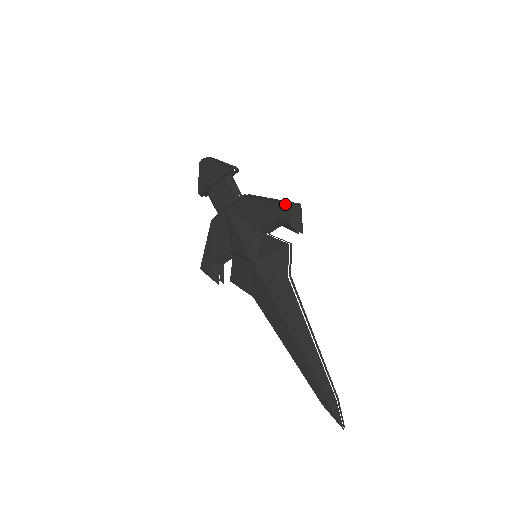
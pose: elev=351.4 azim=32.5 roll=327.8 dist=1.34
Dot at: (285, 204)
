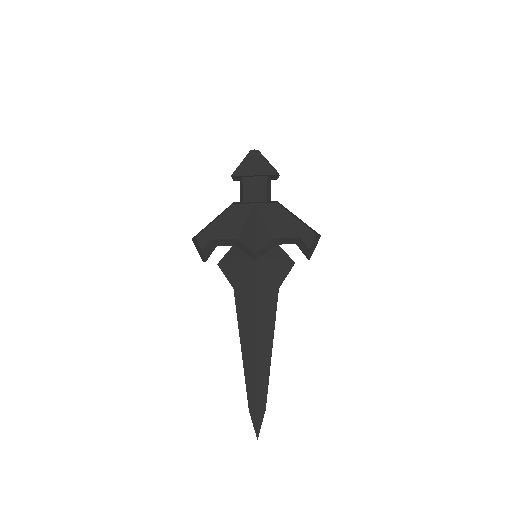
Dot at: (312, 230)
